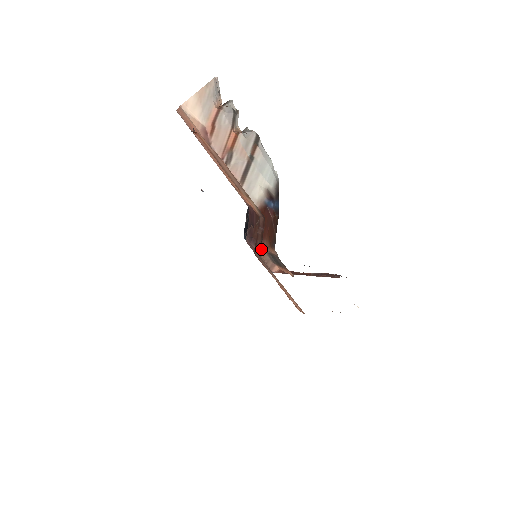
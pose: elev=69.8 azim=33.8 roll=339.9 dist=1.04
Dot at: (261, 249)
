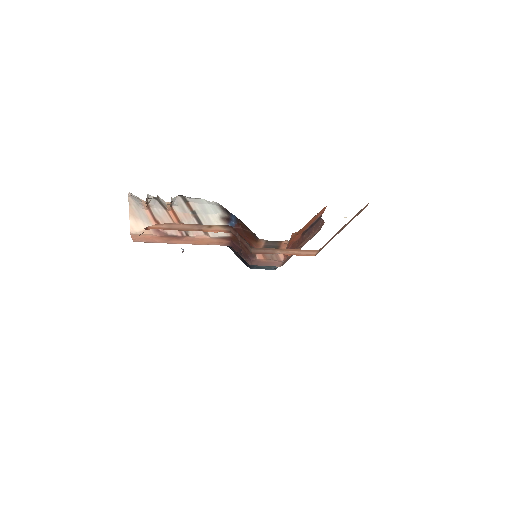
Dot at: (259, 255)
